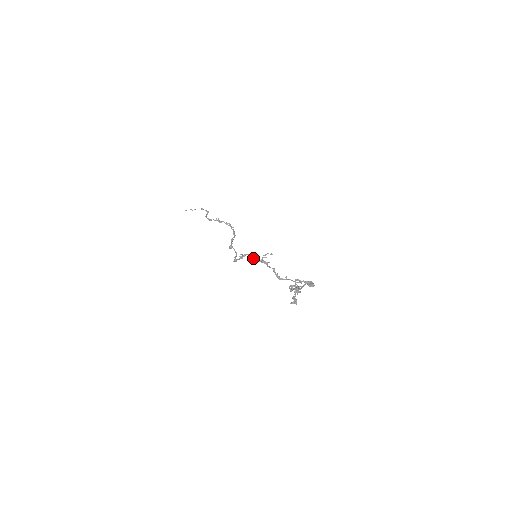
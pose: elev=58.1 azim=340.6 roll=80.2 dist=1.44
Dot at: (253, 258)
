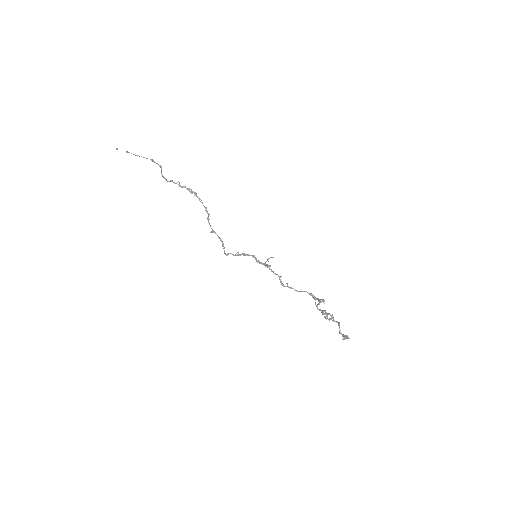
Dot at: (257, 260)
